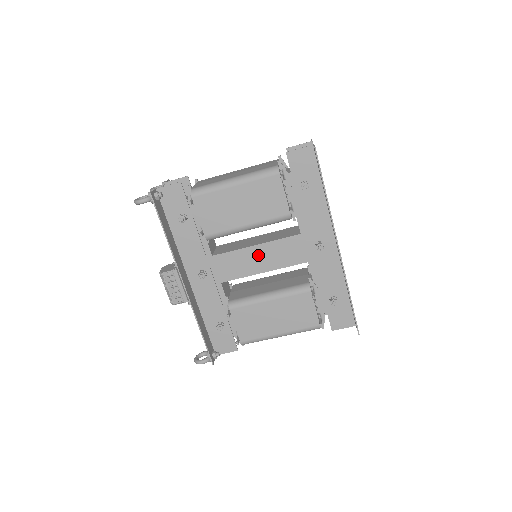
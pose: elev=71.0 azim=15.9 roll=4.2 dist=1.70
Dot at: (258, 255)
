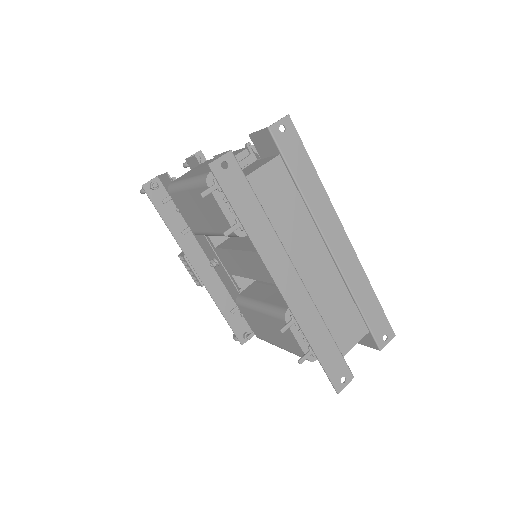
Dot at: (243, 261)
